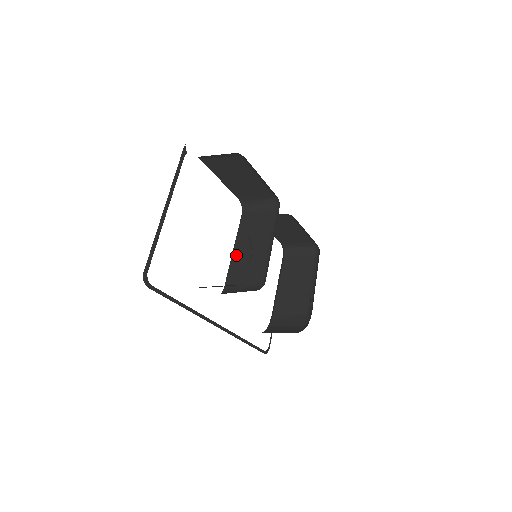
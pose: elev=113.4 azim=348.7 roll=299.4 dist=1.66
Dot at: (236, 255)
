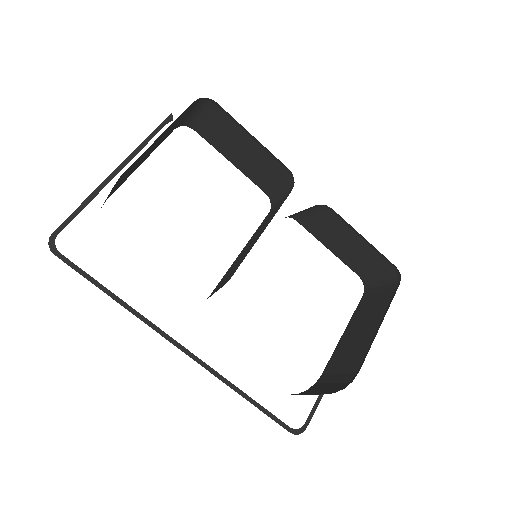
Dot at: (237, 258)
